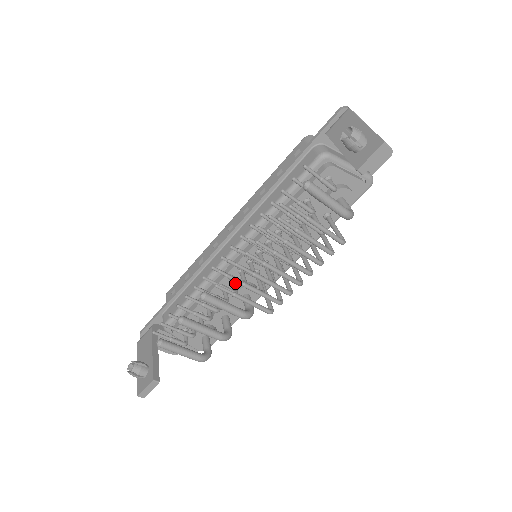
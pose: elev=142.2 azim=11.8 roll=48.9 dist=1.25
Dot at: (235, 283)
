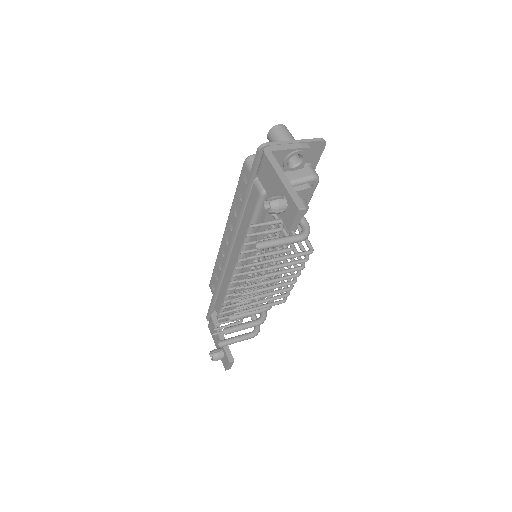
Dot at: occluded
